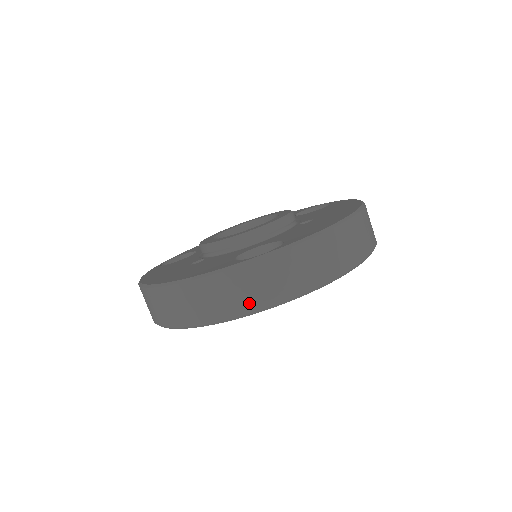
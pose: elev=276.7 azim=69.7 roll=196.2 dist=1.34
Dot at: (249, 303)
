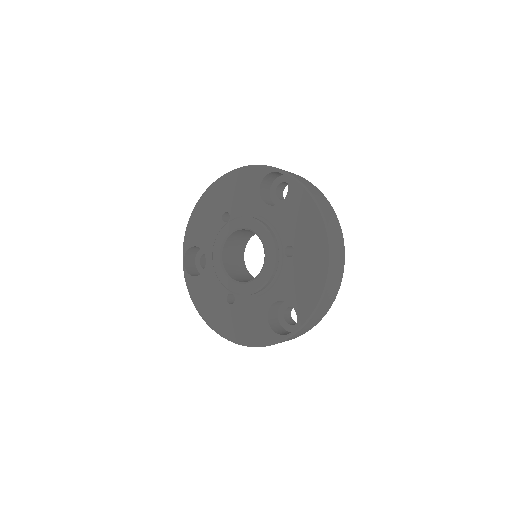
Dot at: (291, 339)
